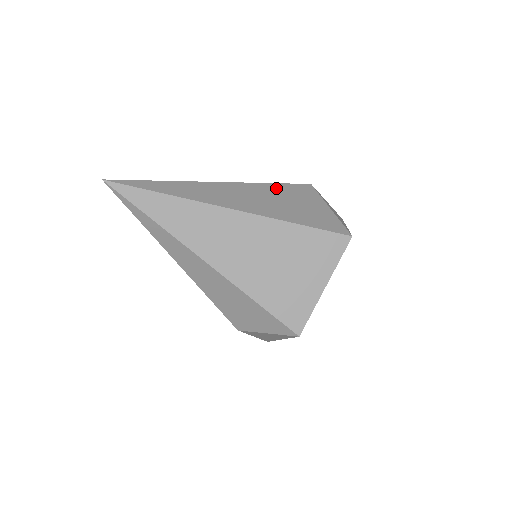
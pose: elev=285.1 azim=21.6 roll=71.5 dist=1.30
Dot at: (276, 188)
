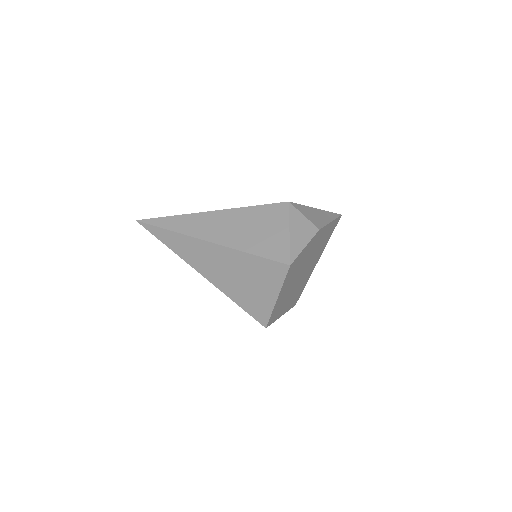
Dot at: (253, 212)
